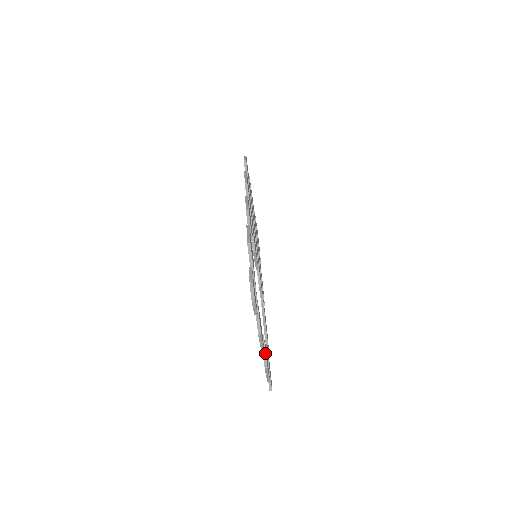
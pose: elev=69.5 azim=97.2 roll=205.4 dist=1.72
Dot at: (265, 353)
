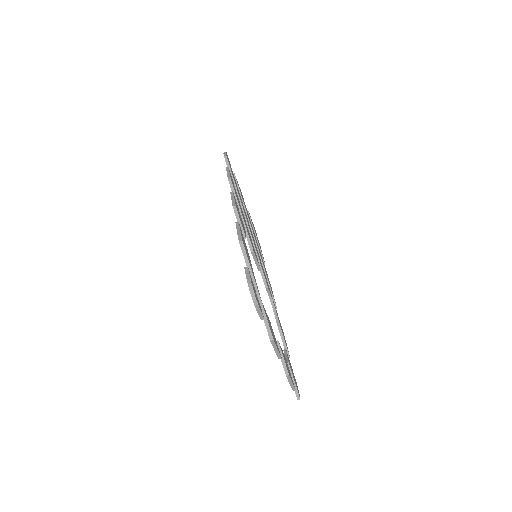
Dot at: (283, 360)
